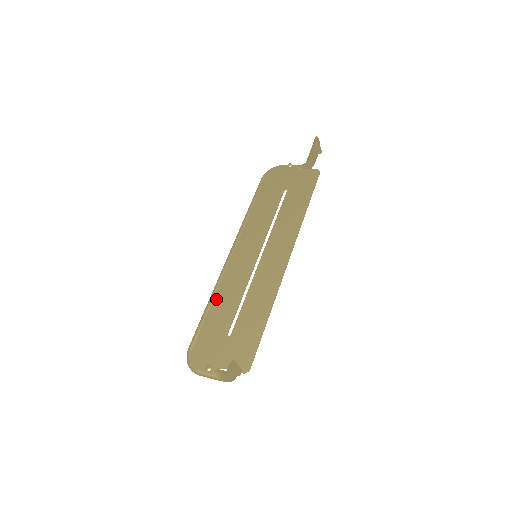
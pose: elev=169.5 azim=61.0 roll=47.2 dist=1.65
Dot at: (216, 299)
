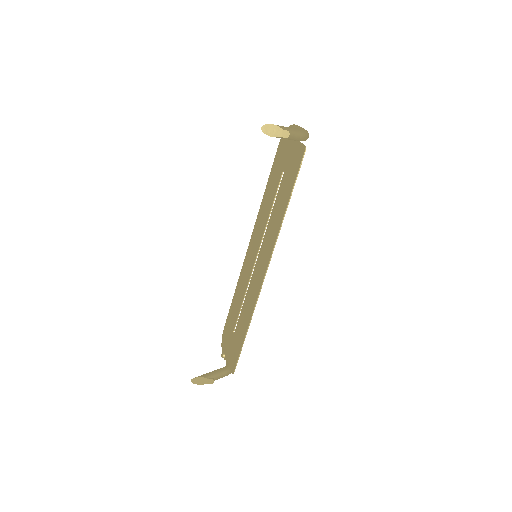
Dot at: (236, 291)
